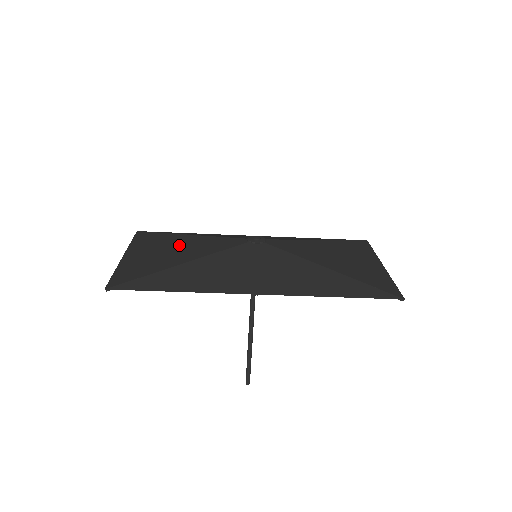
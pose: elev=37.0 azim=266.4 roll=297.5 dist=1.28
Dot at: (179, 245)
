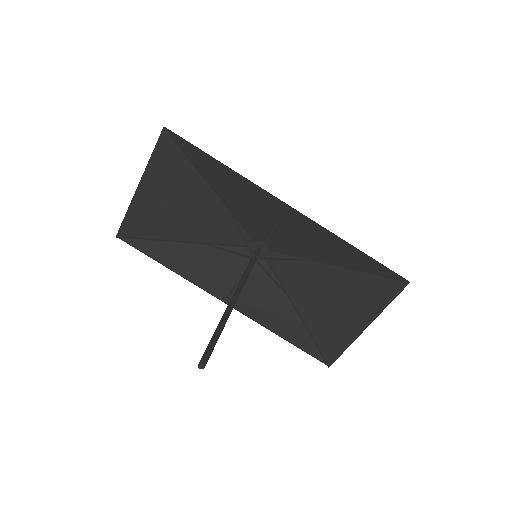
Dot at: (187, 219)
